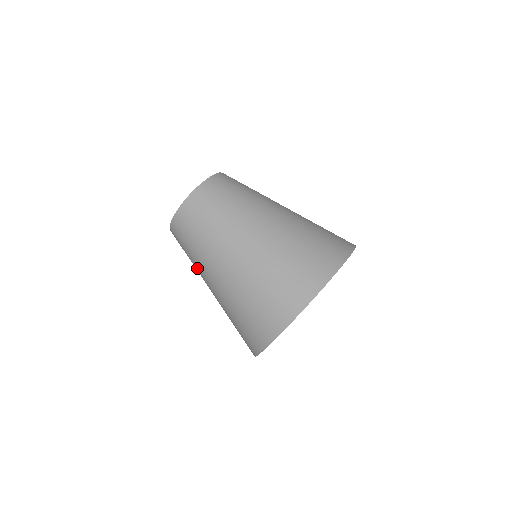
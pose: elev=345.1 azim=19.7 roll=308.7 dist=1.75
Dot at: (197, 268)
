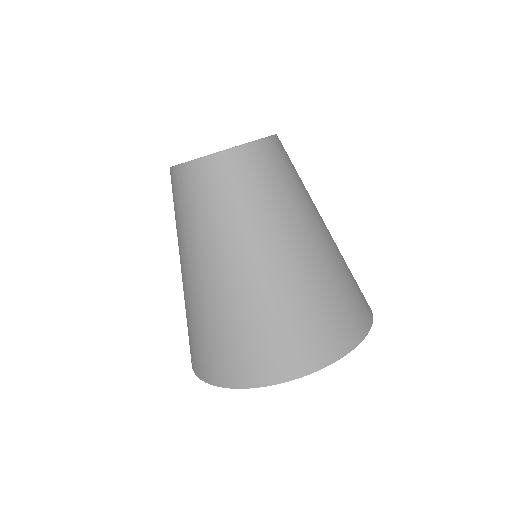
Dot at: occluded
